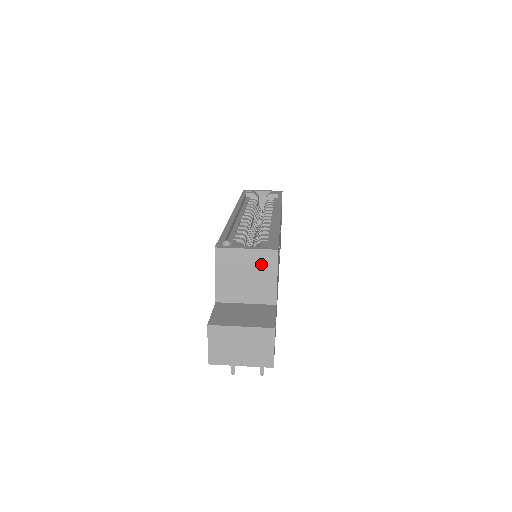
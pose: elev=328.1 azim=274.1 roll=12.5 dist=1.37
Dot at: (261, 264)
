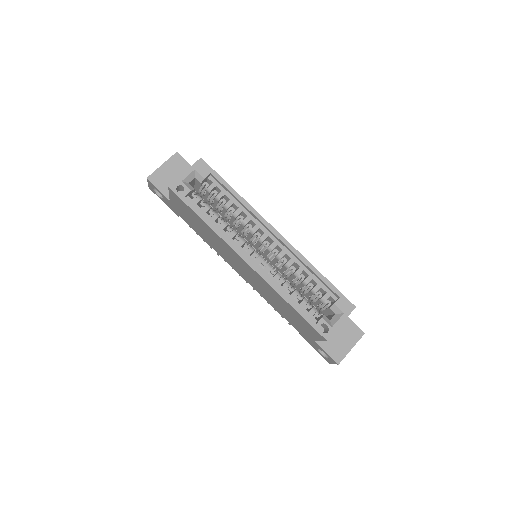
Dot at: occluded
